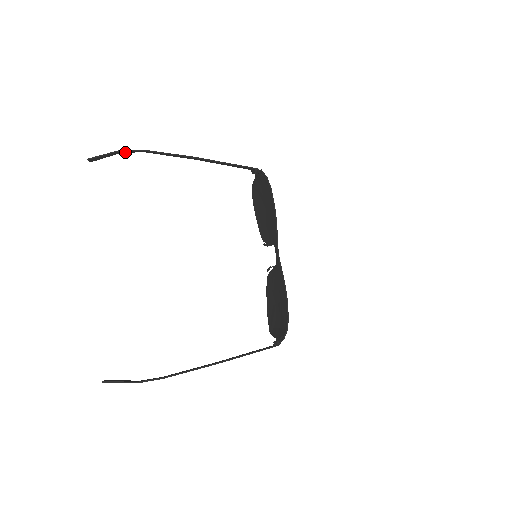
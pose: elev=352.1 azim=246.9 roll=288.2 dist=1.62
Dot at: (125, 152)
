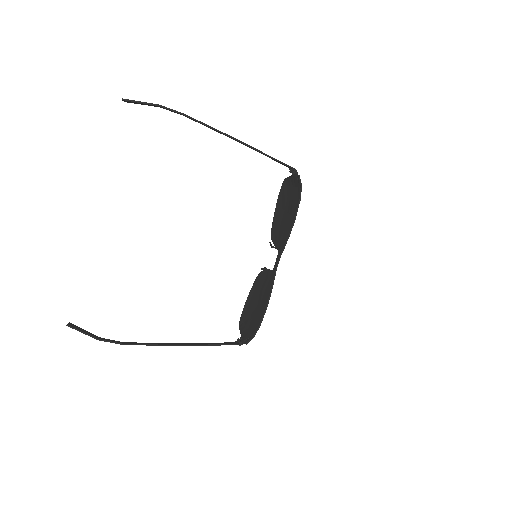
Dot at: (164, 108)
